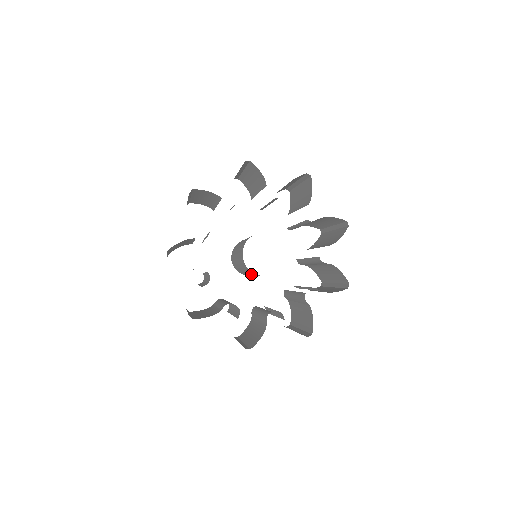
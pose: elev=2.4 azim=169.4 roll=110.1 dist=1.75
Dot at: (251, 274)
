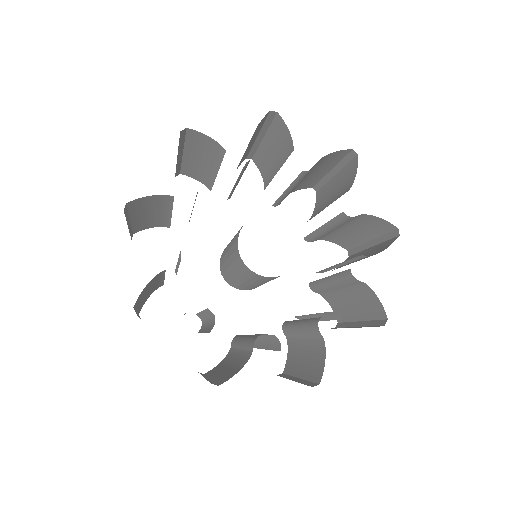
Dot at: (263, 282)
